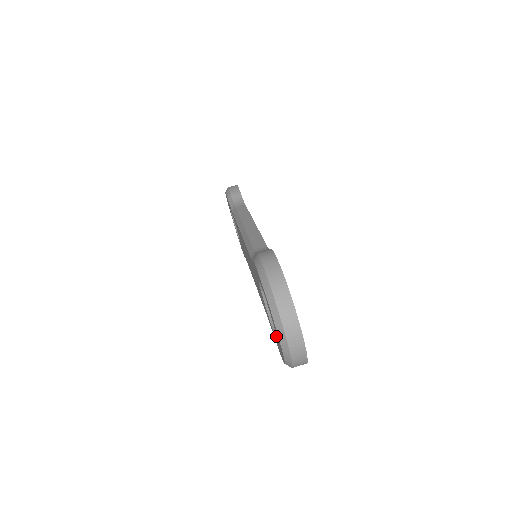
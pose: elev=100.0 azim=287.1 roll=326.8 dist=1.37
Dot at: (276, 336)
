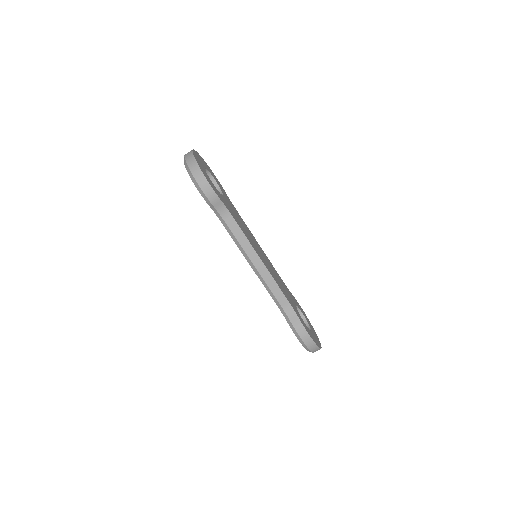
Dot at: occluded
